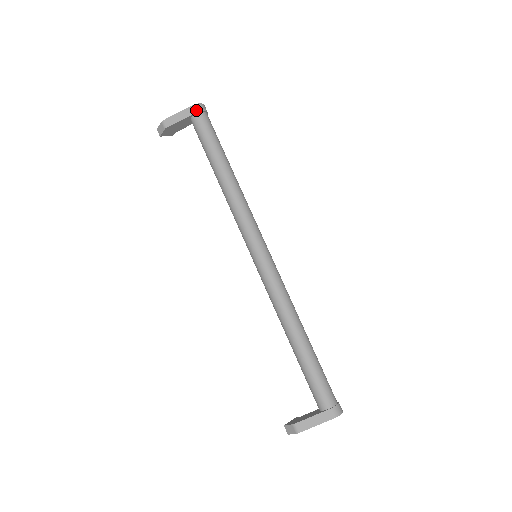
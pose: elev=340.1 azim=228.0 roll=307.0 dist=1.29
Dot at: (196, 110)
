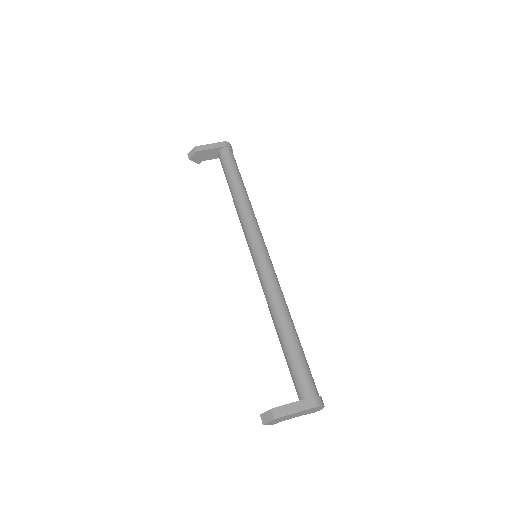
Dot at: (225, 145)
